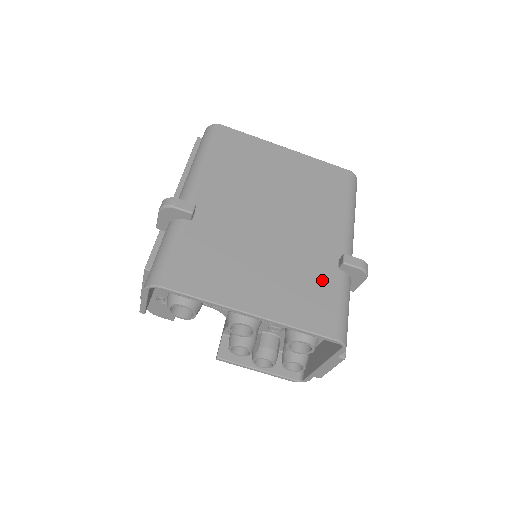
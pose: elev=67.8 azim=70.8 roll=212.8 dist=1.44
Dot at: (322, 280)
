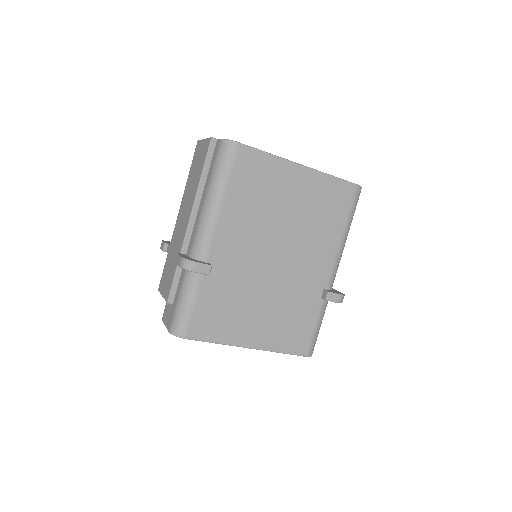
Dot at: (306, 310)
